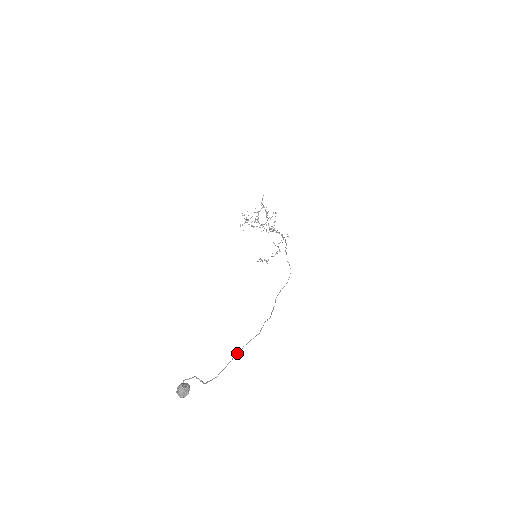
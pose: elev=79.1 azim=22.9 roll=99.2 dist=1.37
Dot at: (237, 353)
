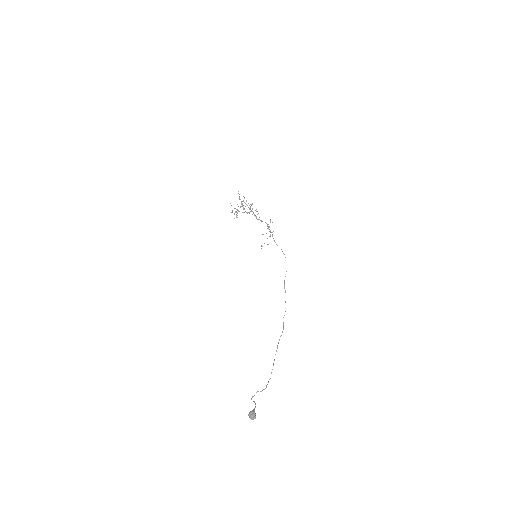
Dot at: (276, 351)
